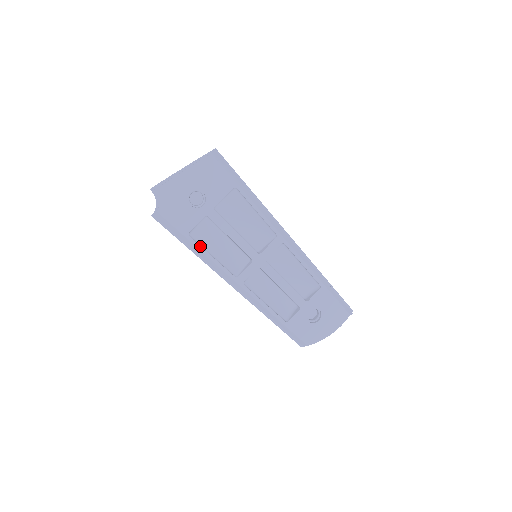
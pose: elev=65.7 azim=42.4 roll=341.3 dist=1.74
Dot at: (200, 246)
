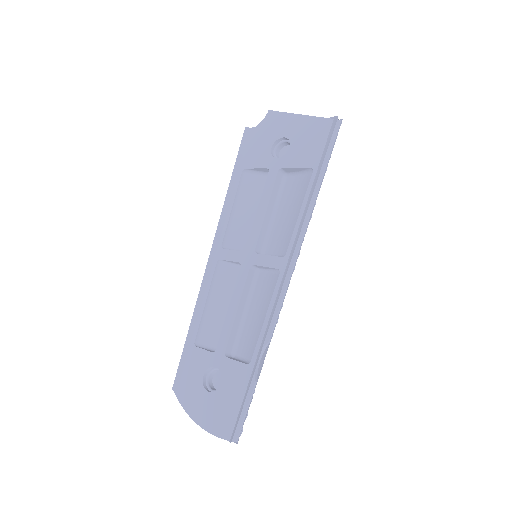
Dot at: (237, 188)
